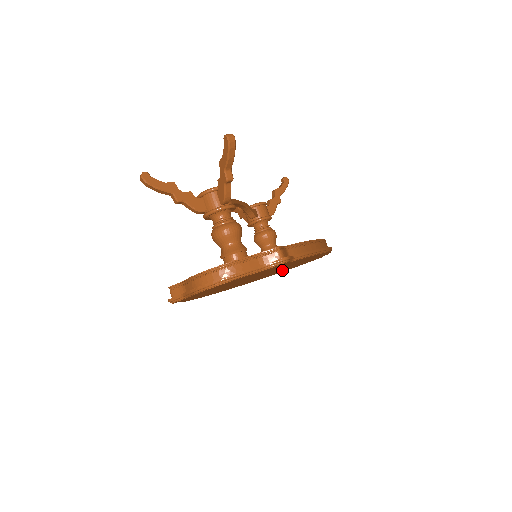
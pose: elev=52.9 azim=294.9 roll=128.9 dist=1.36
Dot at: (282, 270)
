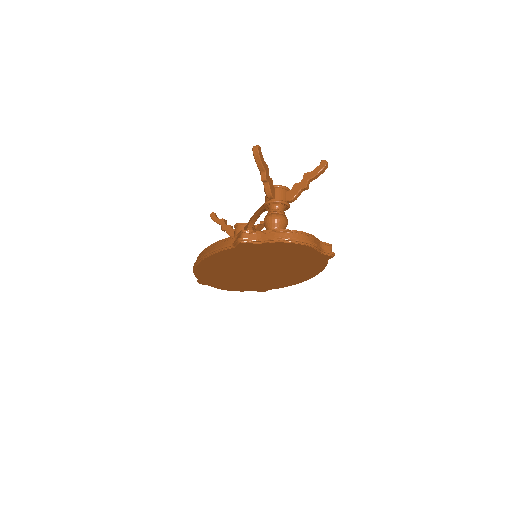
Dot at: (245, 282)
